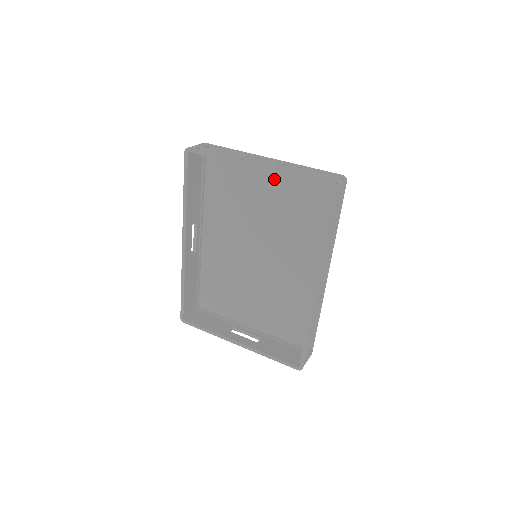
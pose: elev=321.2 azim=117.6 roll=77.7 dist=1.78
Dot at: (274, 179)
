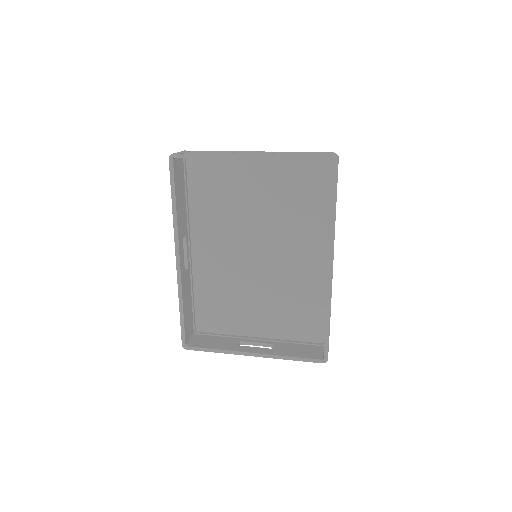
Dot at: (263, 172)
